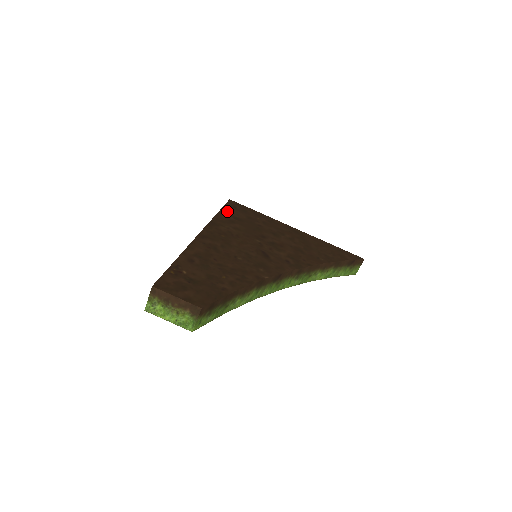
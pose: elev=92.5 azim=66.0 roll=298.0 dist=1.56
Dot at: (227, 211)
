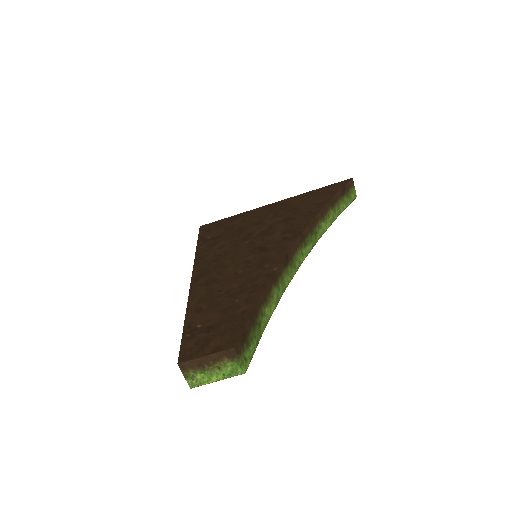
Dot at: (204, 239)
